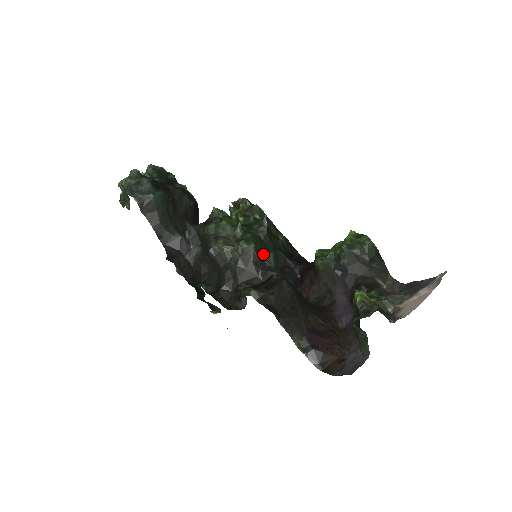
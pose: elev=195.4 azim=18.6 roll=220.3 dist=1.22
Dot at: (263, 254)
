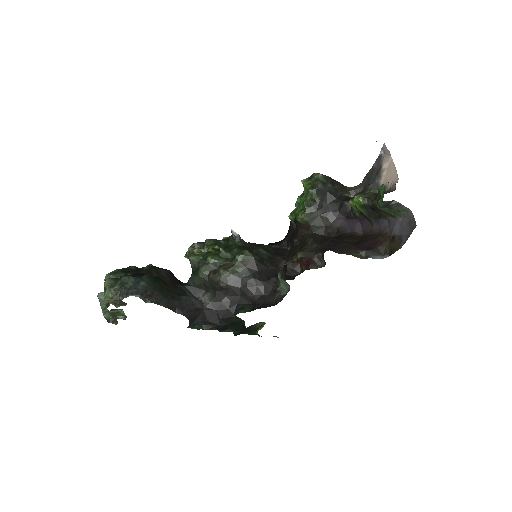
Dot at: (256, 254)
